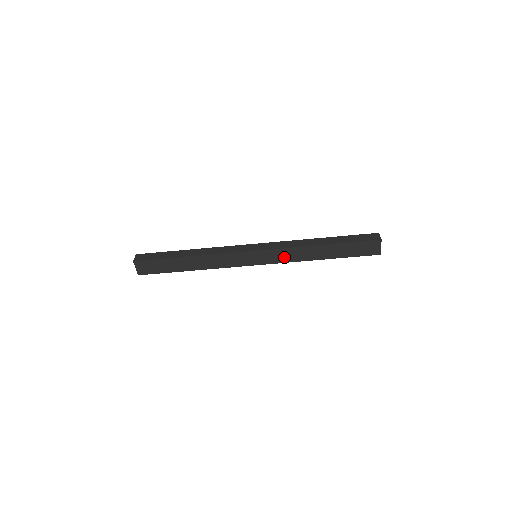
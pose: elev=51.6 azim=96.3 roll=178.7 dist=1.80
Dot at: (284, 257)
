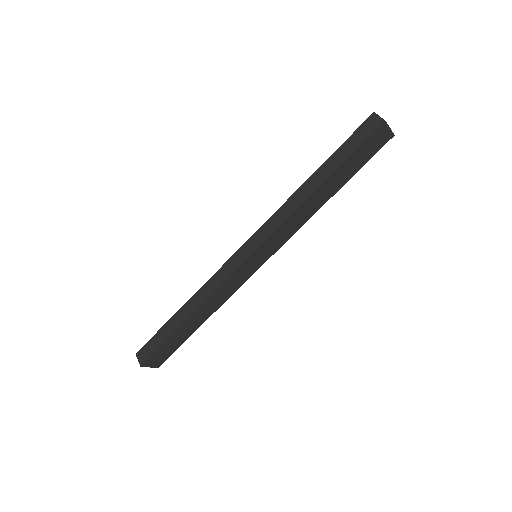
Dot at: (287, 232)
